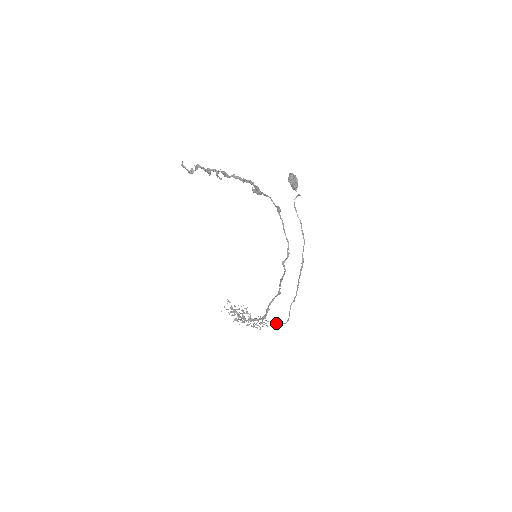
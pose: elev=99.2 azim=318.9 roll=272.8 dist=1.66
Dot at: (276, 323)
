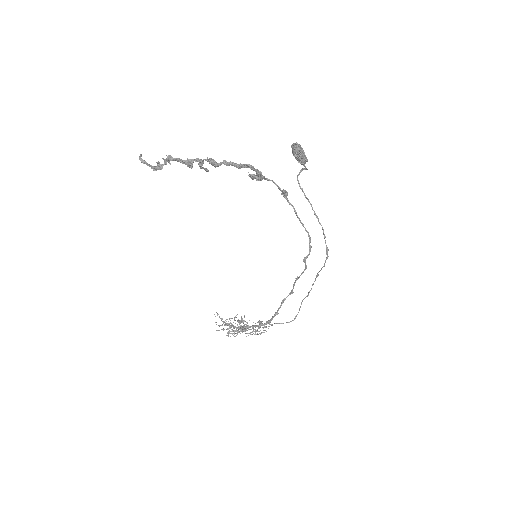
Dot at: (281, 323)
